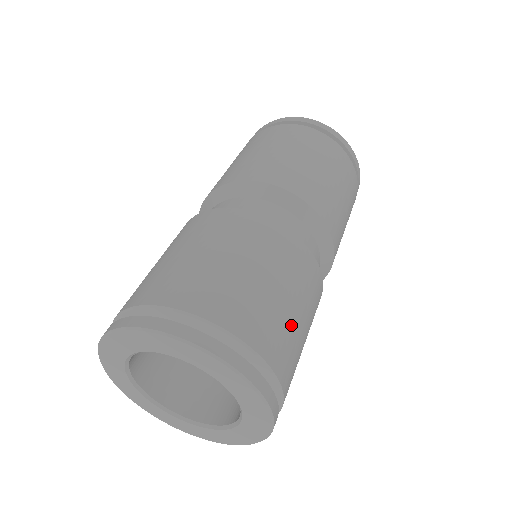
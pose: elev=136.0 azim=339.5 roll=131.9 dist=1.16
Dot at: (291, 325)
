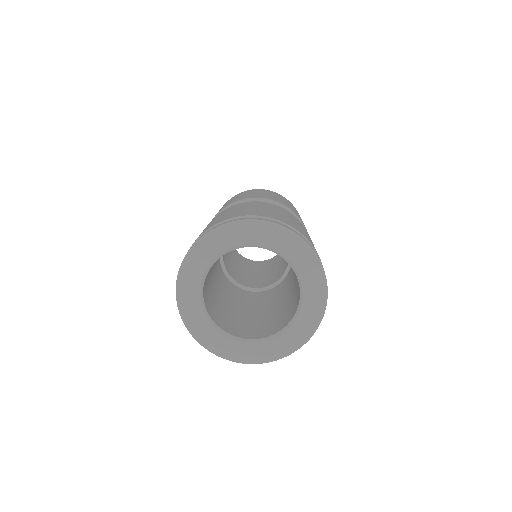
Dot at: occluded
